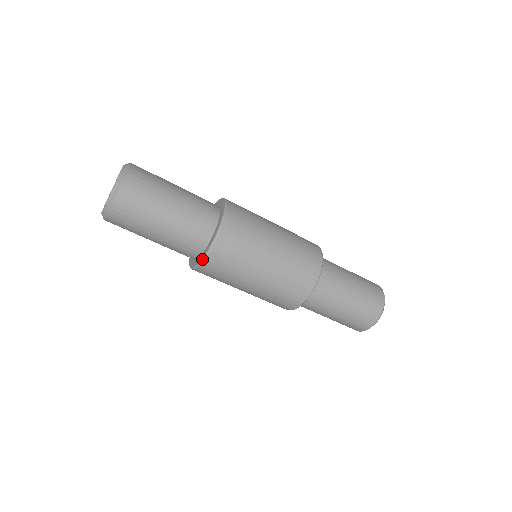
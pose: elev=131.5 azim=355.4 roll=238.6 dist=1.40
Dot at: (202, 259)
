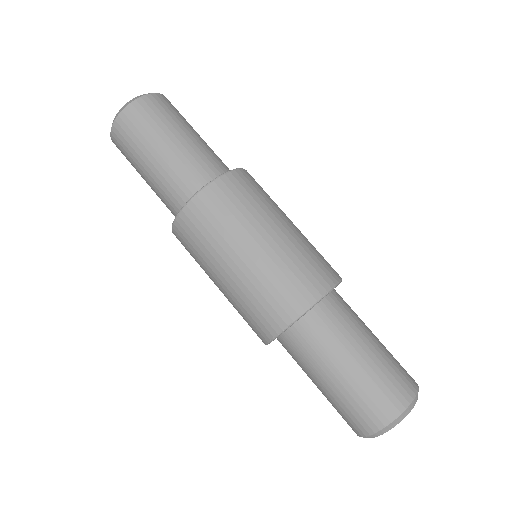
Dot at: (194, 194)
